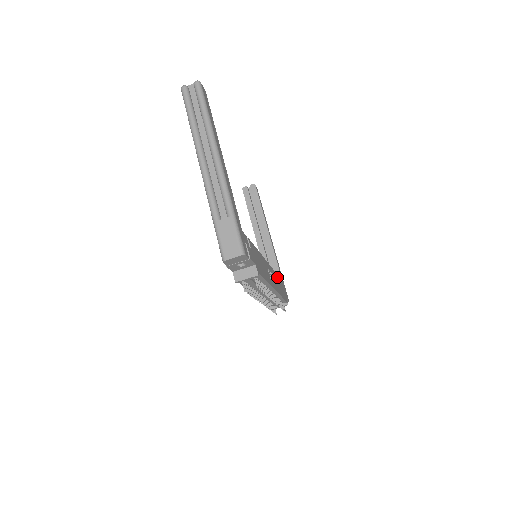
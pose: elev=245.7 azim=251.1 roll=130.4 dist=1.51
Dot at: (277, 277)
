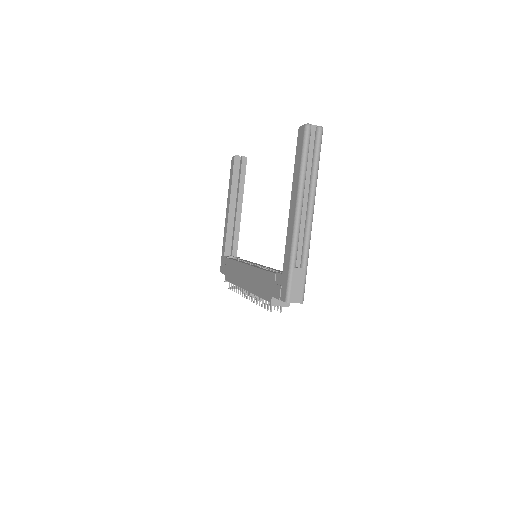
Dot at: occluded
